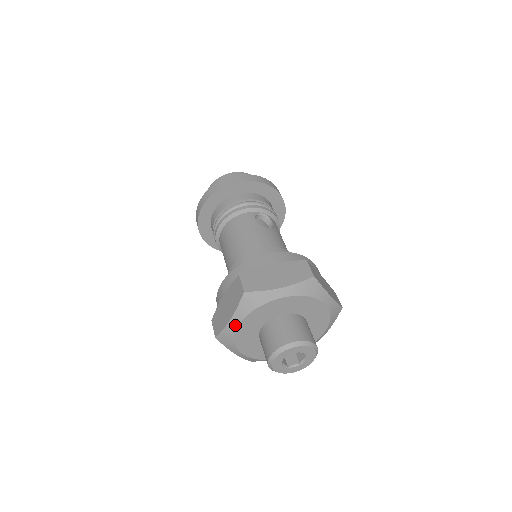
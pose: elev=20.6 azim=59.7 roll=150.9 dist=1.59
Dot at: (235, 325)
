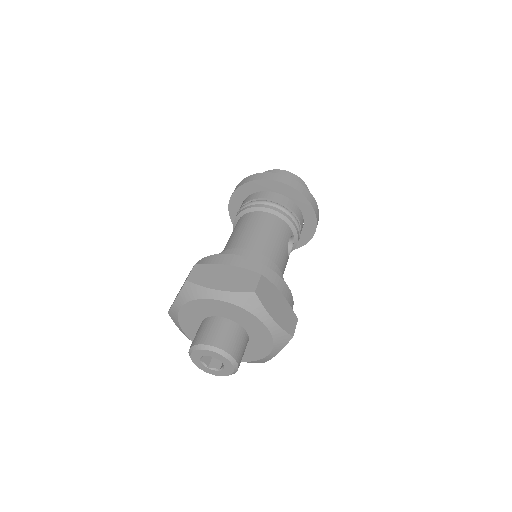
Dot at: (215, 296)
